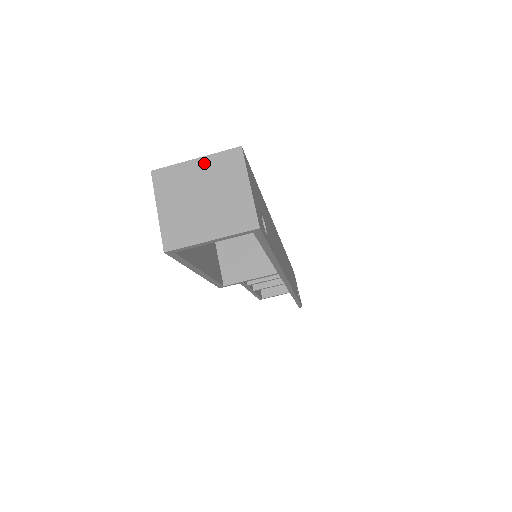
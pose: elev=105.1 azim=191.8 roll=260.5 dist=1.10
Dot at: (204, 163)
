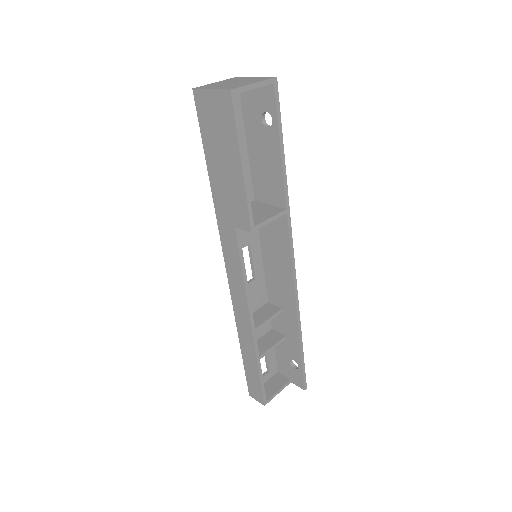
Dot at: (223, 81)
